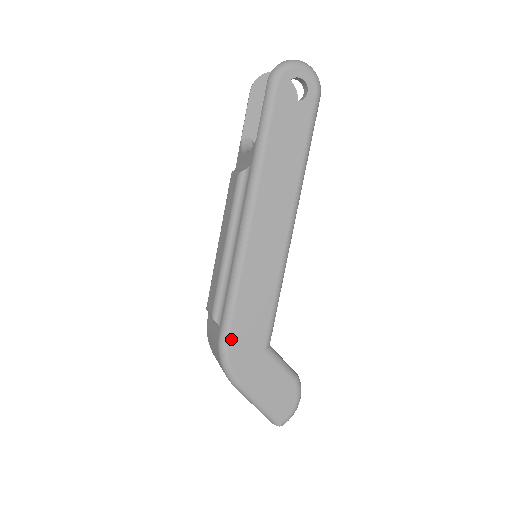
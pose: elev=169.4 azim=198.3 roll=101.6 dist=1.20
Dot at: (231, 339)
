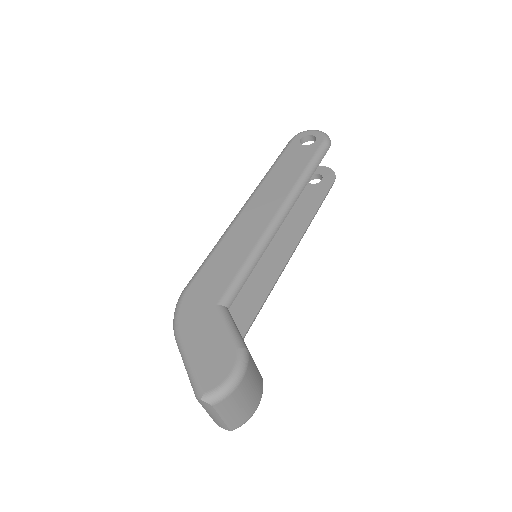
Dot at: (190, 288)
